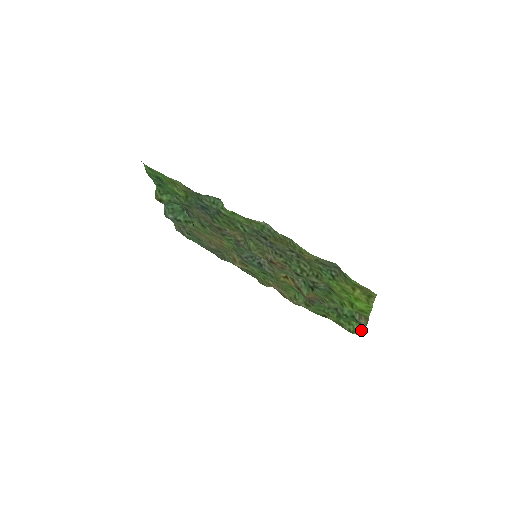
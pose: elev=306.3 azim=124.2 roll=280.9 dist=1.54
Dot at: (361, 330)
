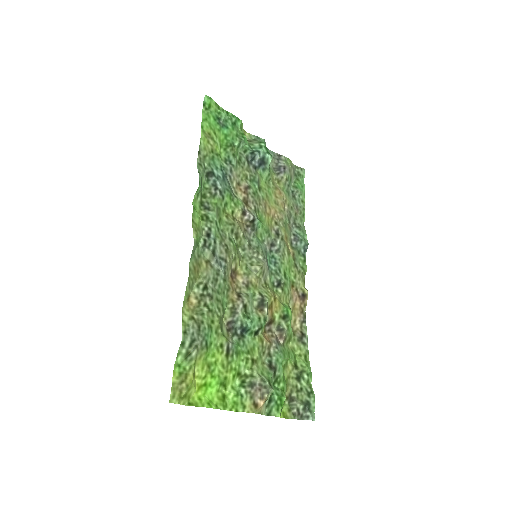
Dot at: occluded
